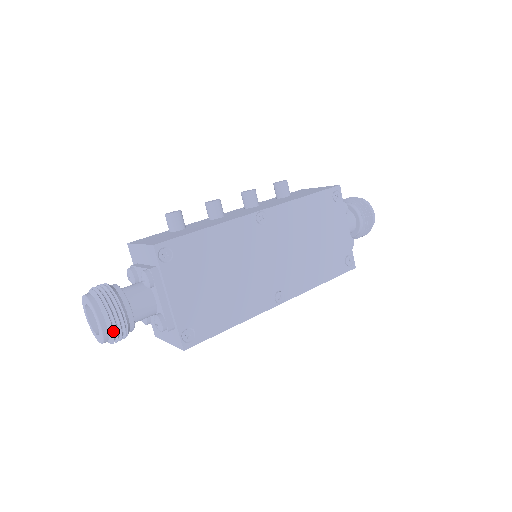
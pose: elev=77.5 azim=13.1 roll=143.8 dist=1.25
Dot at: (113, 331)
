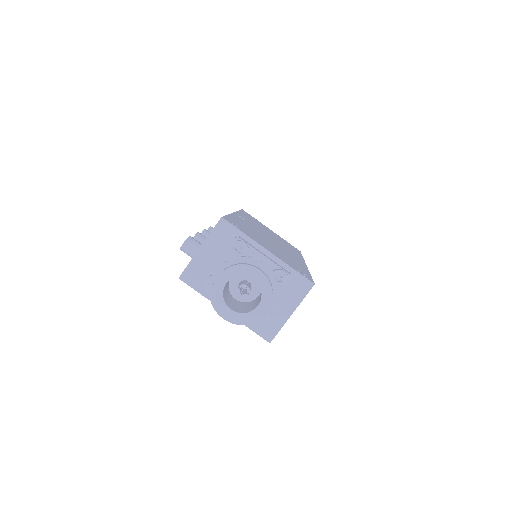
Dot at: (271, 275)
